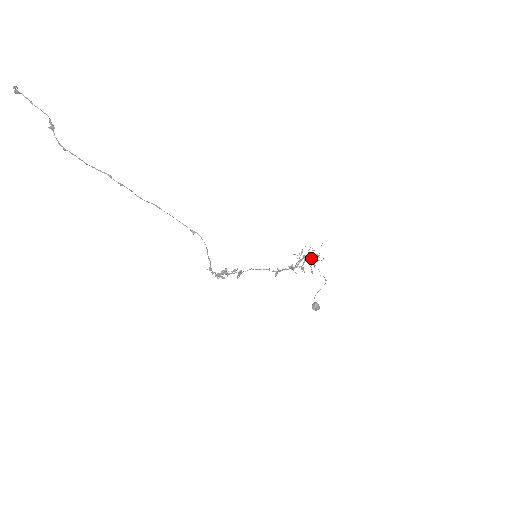
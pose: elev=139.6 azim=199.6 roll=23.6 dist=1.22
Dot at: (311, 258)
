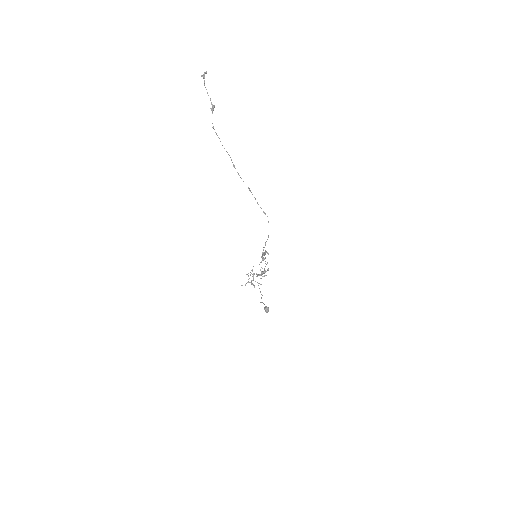
Dot at: (260, 274)
